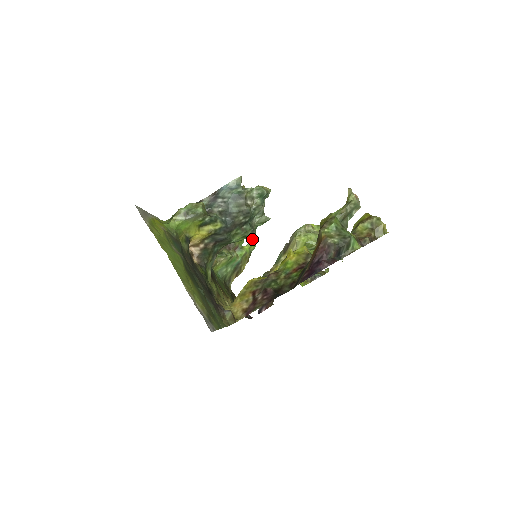
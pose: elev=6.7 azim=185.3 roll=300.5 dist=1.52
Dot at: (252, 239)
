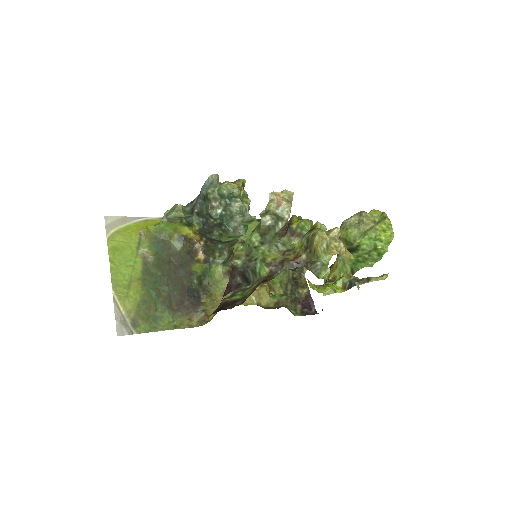
Dot at: (322, 224)
